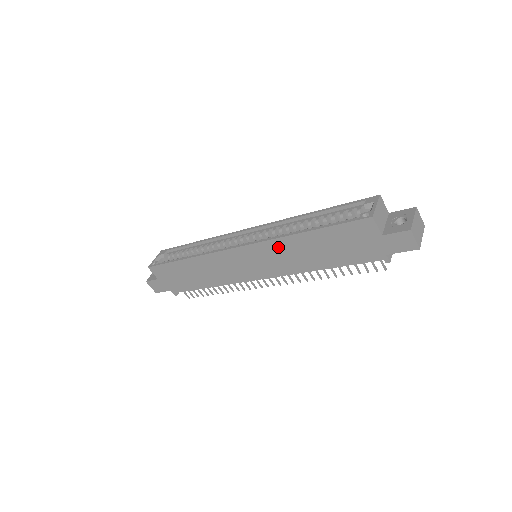
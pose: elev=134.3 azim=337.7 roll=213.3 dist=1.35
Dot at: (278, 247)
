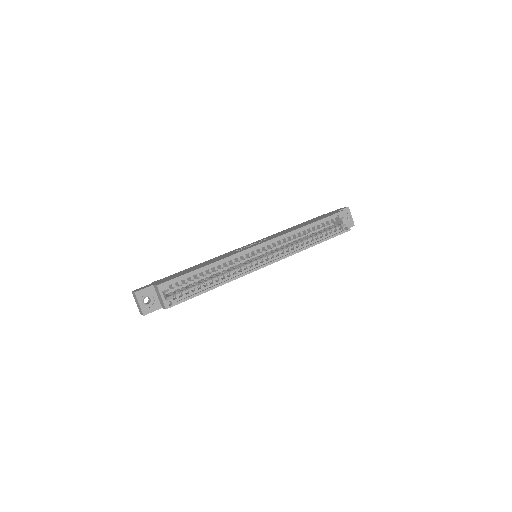
Dot at: occluded
